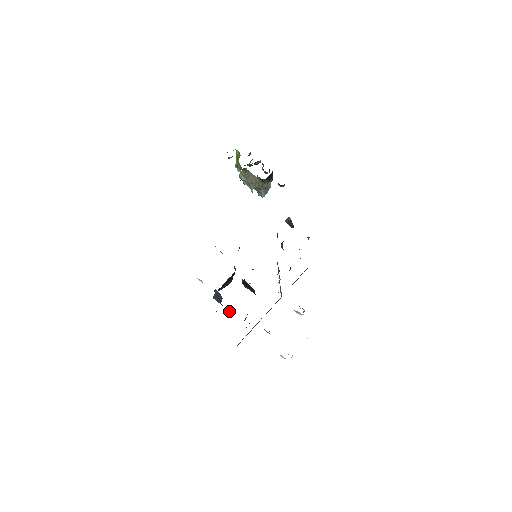
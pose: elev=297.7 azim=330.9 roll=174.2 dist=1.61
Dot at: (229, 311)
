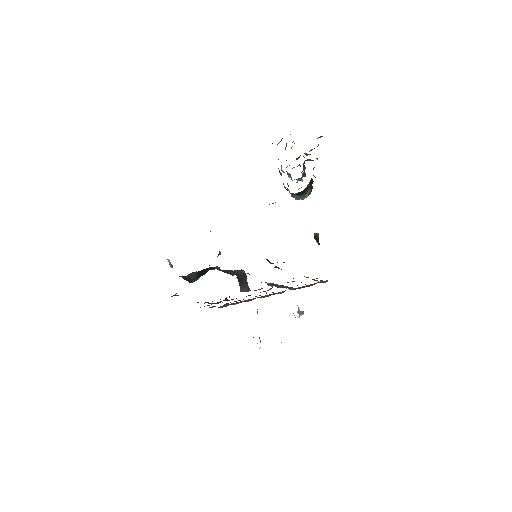
Dot at: occluded
